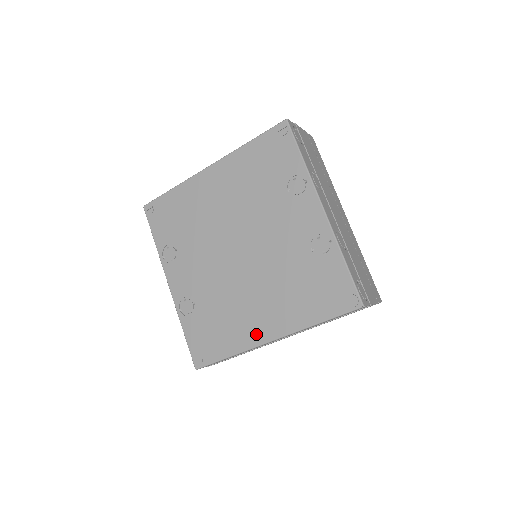
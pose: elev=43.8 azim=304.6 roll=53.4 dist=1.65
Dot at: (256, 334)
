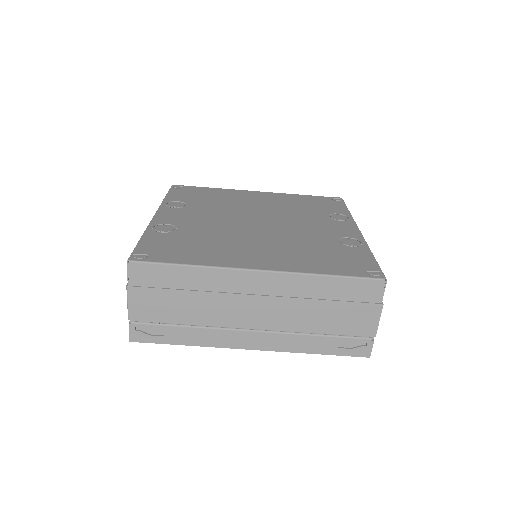
Dot at: (241, 261)
